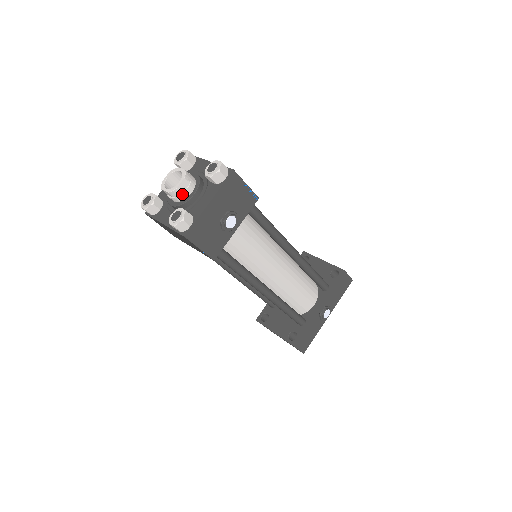
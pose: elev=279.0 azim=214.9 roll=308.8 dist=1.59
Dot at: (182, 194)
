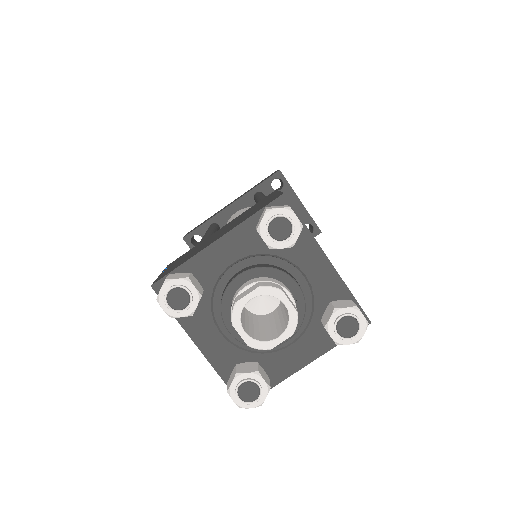
Dot at: occluded
